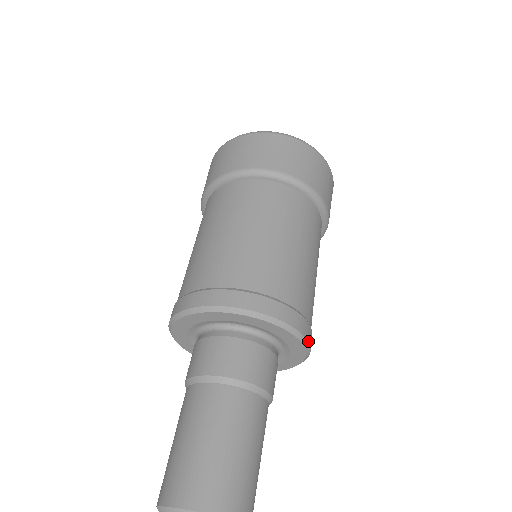
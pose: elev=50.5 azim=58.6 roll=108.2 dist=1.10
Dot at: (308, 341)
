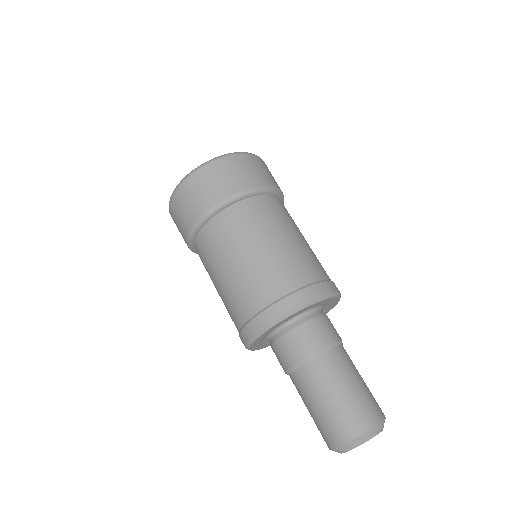
Dot at: occluded
